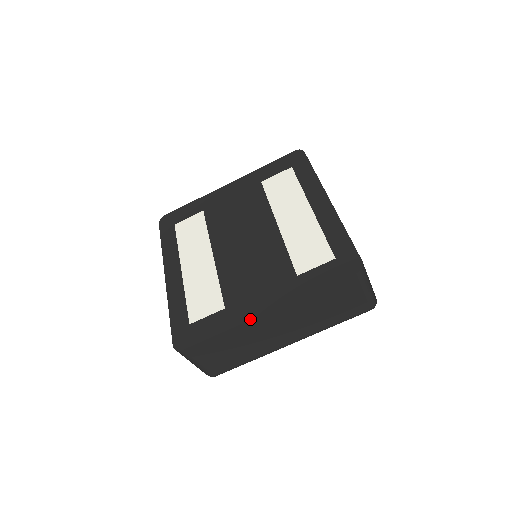
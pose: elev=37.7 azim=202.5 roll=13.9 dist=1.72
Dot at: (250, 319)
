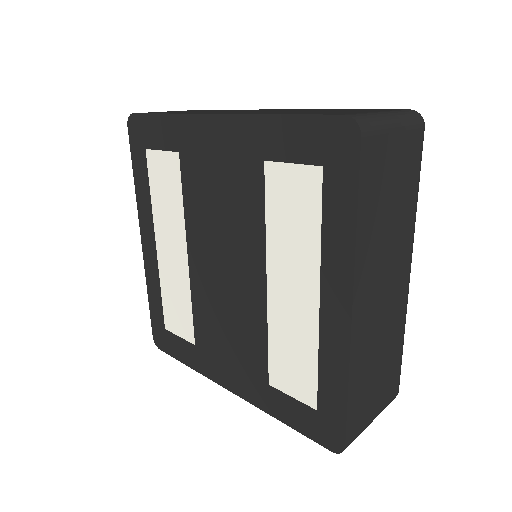
Dot at: (215, 382)
